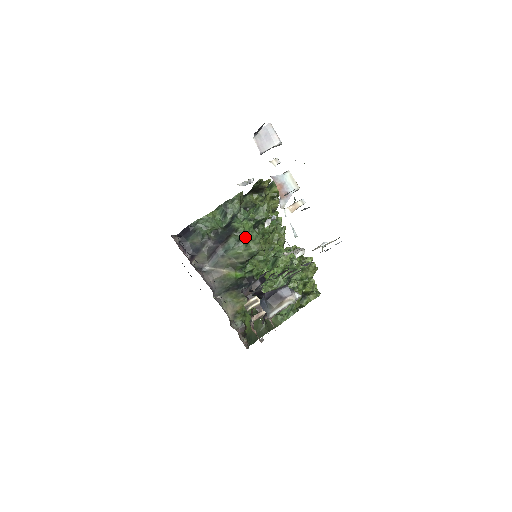
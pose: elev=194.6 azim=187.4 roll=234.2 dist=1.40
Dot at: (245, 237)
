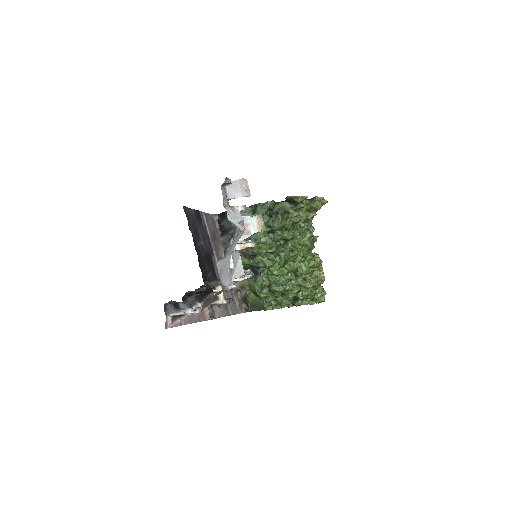
Dot at: occluded
